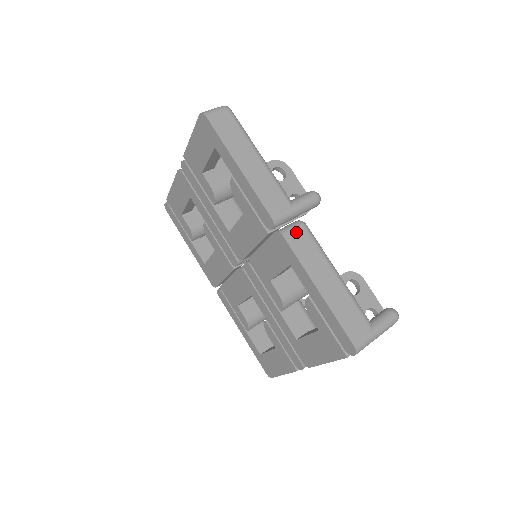
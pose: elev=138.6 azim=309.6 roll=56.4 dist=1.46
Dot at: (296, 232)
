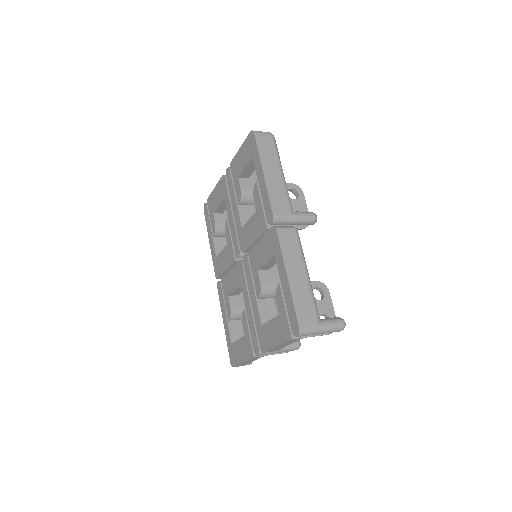
Dot at: (288, 232)
